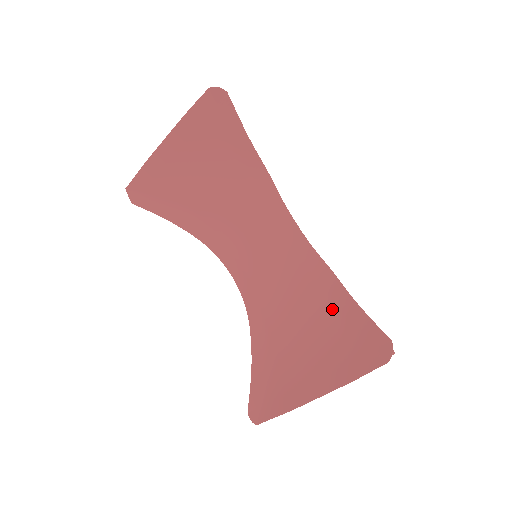
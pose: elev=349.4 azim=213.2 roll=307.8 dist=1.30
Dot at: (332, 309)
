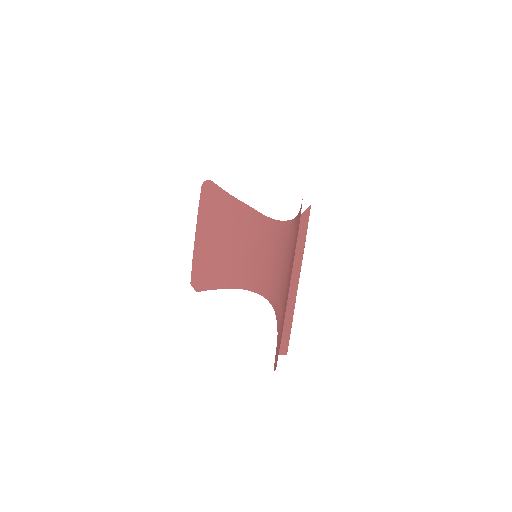
Dot at: (294, 237)
